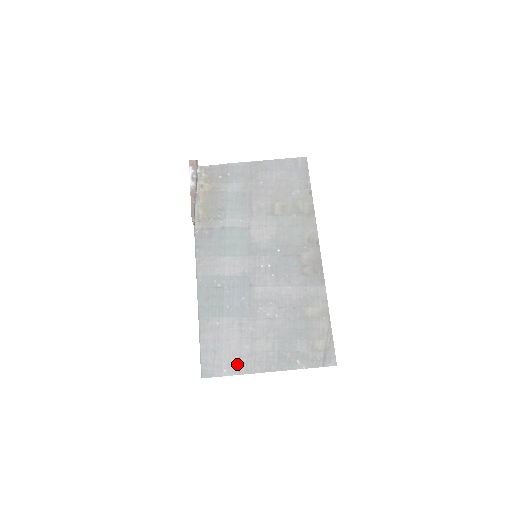
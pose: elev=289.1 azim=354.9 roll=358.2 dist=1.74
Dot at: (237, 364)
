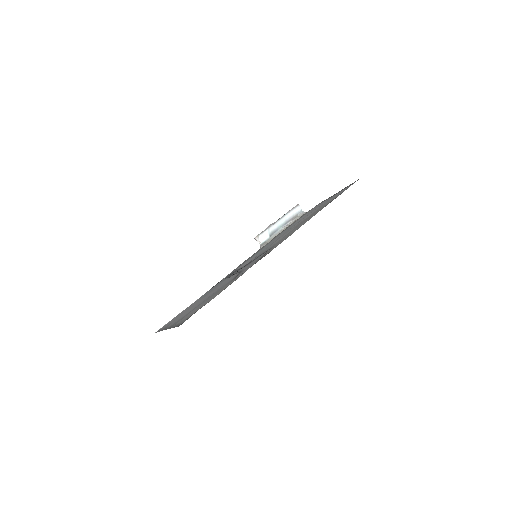
Dot at: occluded
